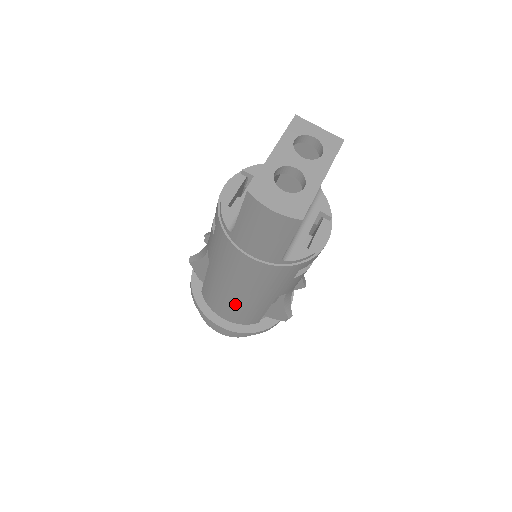
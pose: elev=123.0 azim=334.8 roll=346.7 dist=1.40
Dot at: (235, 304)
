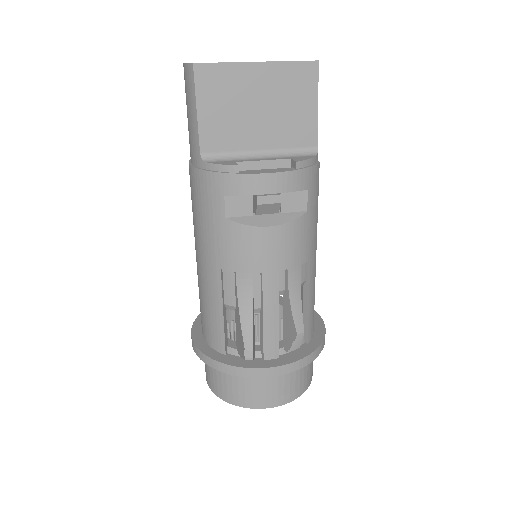
Dot at: (199, 284)
